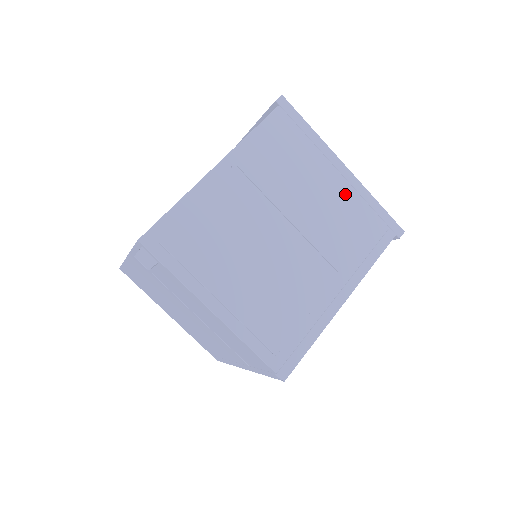
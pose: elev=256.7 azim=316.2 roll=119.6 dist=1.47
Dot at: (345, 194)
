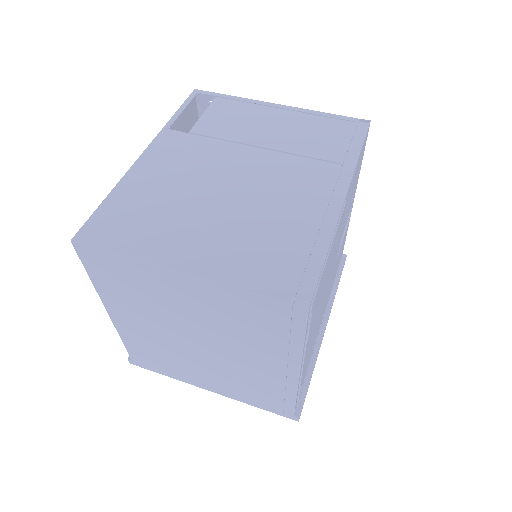
Dot at: occluded
